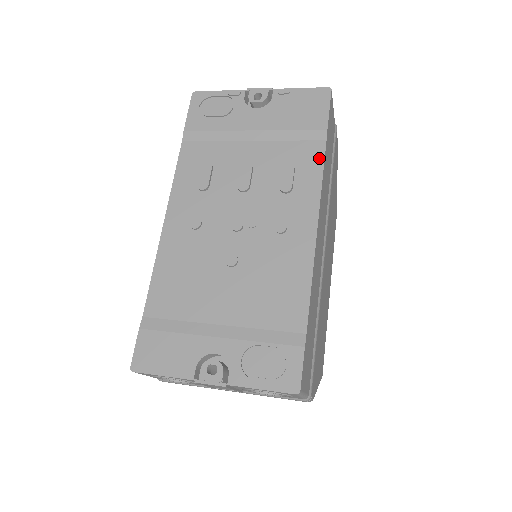
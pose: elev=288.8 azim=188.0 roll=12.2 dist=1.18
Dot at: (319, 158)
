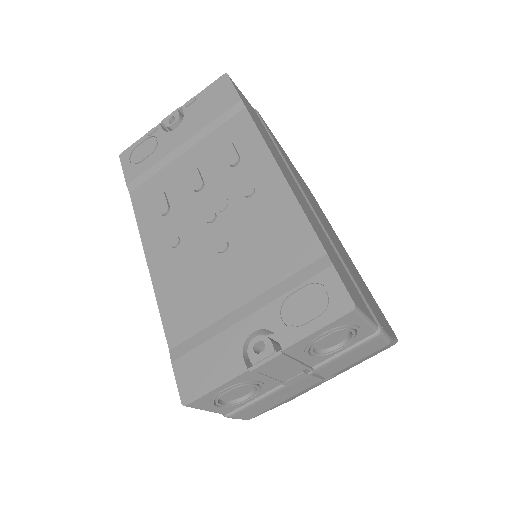
Dot at: (248, 122)
